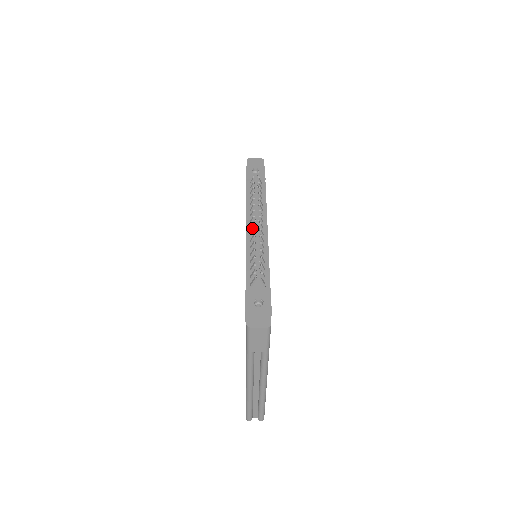
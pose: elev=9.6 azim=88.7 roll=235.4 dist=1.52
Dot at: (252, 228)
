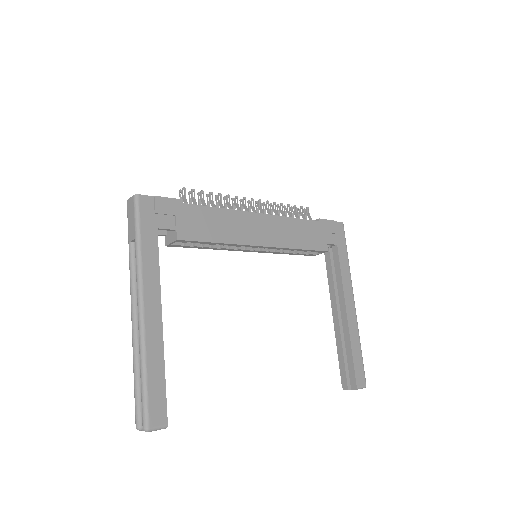
Dot at: occluded
